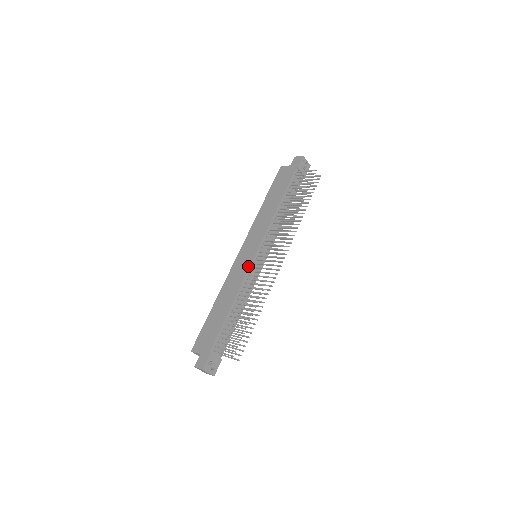
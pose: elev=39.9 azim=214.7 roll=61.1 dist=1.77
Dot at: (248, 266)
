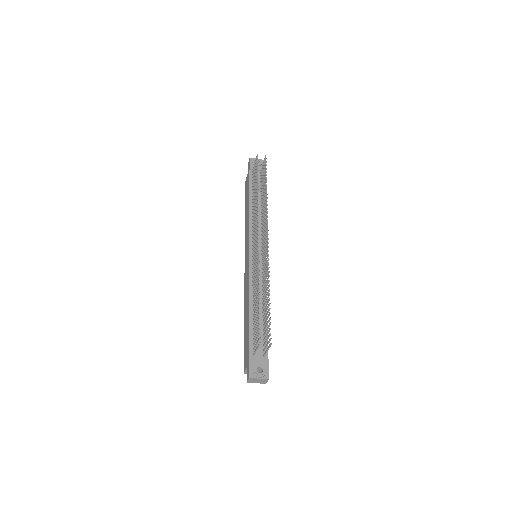
Dot at: (248, 267)
